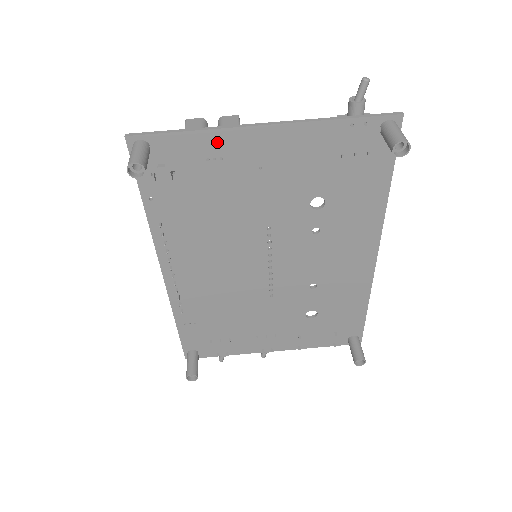
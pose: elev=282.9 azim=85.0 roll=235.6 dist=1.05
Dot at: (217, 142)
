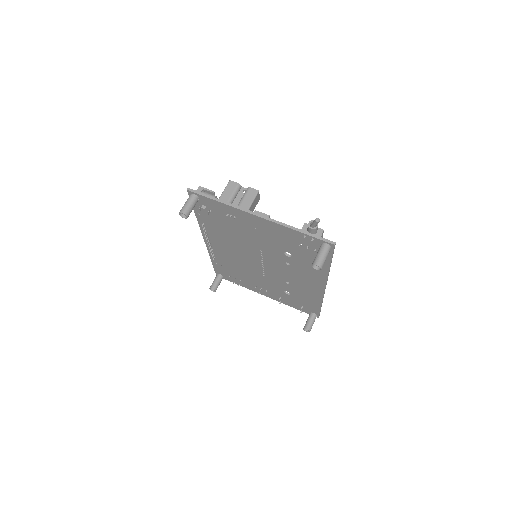
Dot at: (233, 211)
